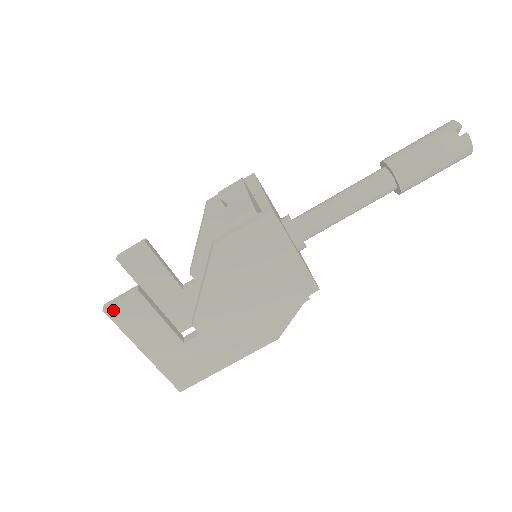
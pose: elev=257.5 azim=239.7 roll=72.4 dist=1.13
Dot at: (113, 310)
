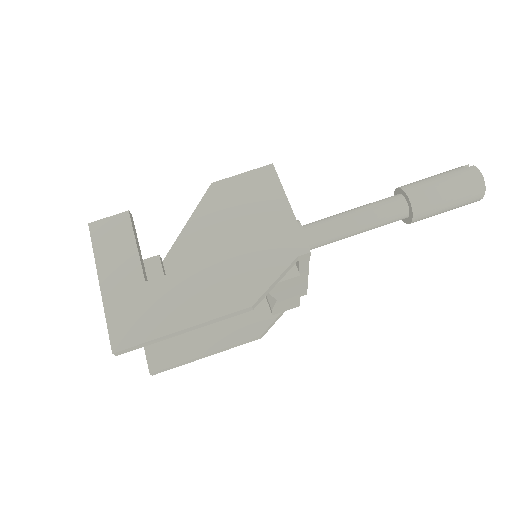
Dot at: (97, 226)
